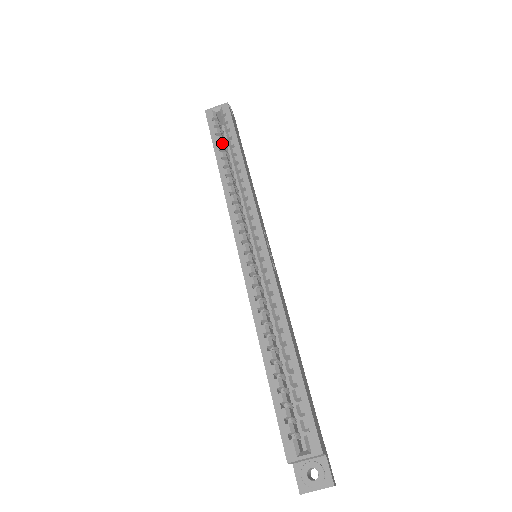
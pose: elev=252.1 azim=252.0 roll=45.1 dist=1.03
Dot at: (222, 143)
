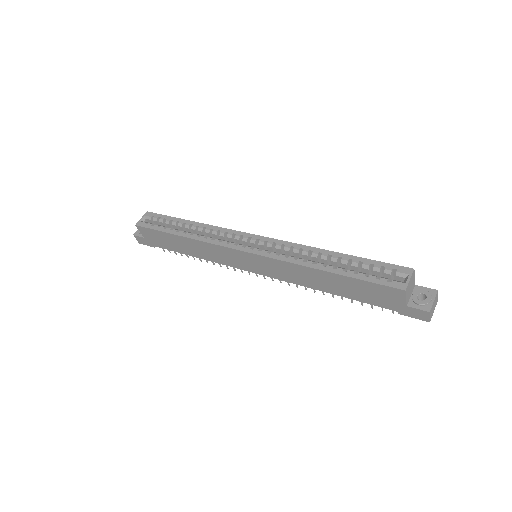
Dot at: occluded
